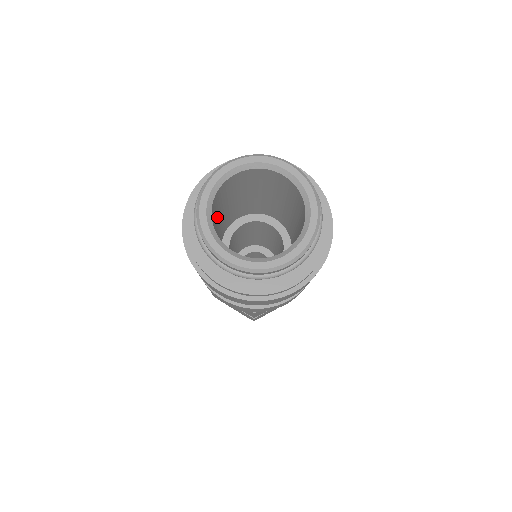
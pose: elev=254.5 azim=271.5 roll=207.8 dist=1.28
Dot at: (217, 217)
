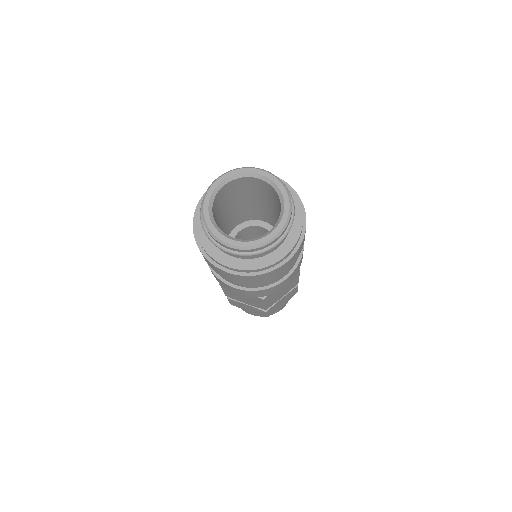
Dot at: (218, 222)
